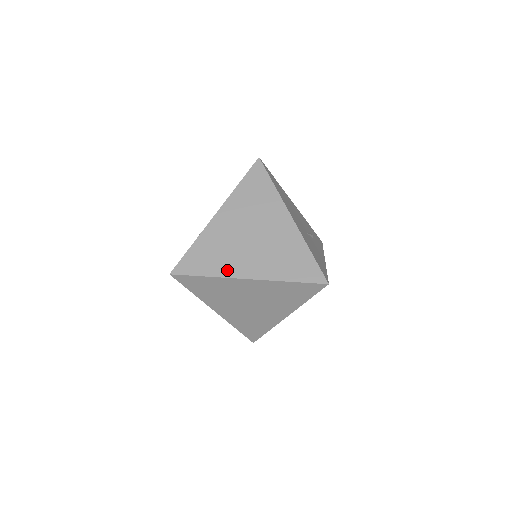
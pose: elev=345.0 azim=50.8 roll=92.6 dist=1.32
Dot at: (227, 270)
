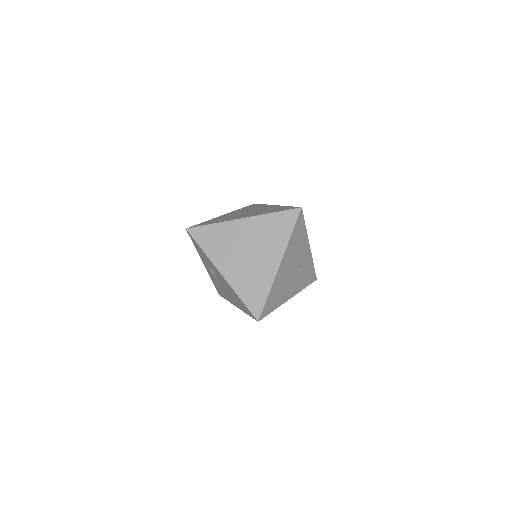
Dot at: (228, 220)
